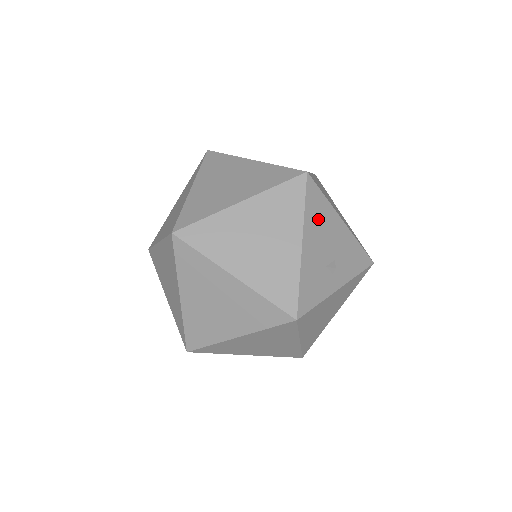
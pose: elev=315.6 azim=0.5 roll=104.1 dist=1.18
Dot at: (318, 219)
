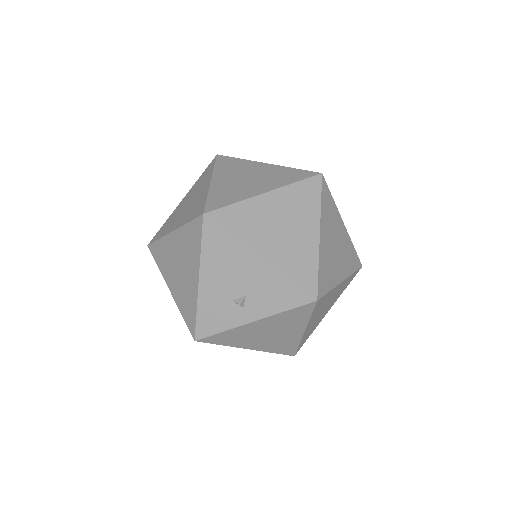
Dot at: (221, 257)
